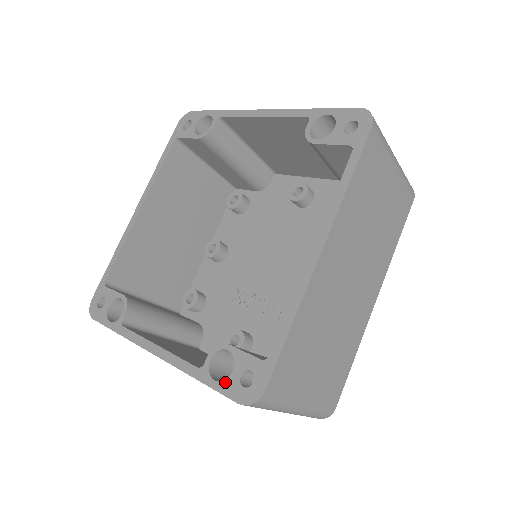
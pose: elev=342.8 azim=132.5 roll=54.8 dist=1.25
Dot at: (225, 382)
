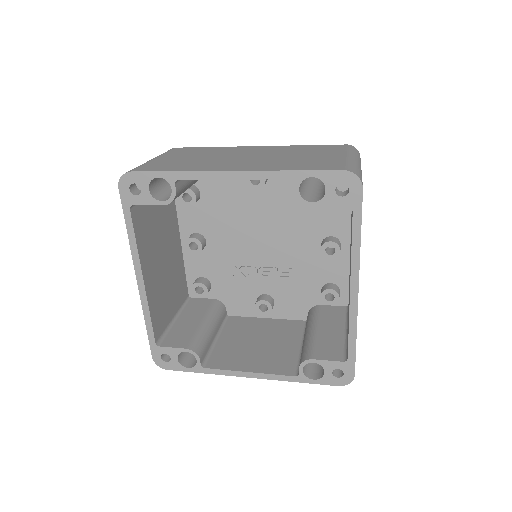
Dot at: (322, 379)
